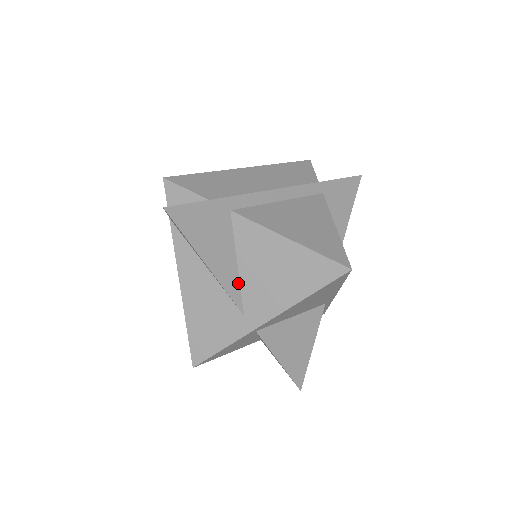
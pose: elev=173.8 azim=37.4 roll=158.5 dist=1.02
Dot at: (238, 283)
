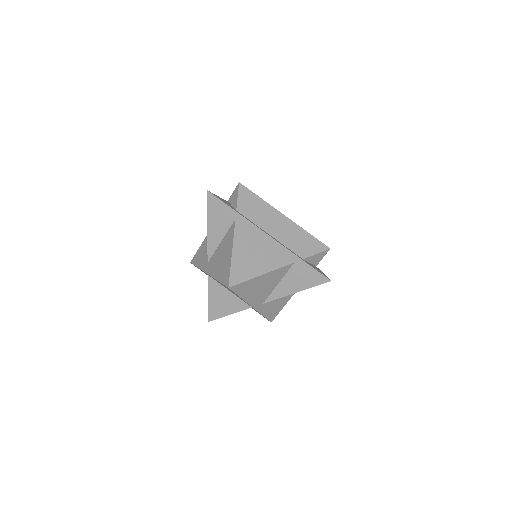
Dot at: (215, 249)
